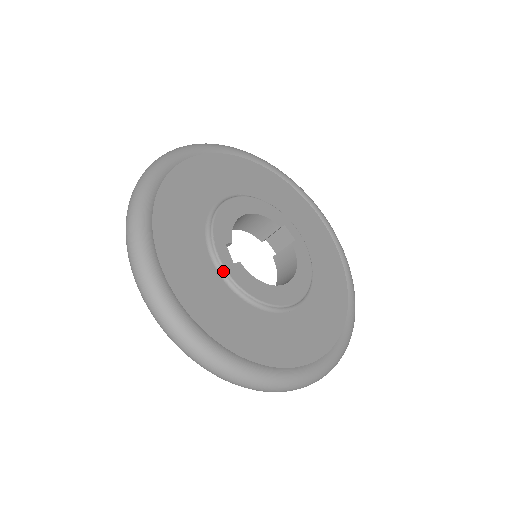
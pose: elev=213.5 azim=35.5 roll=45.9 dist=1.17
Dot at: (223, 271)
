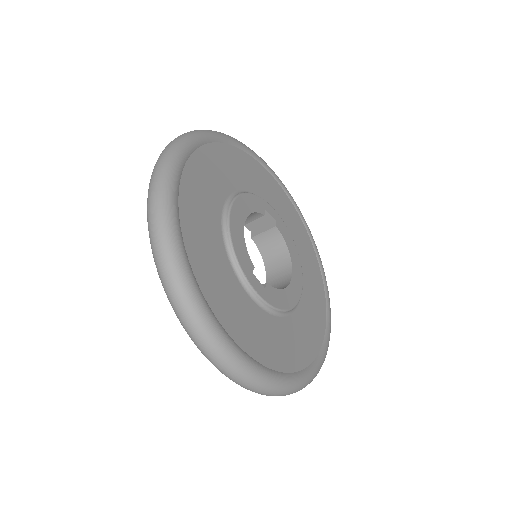
Dot at: (263, 303)
